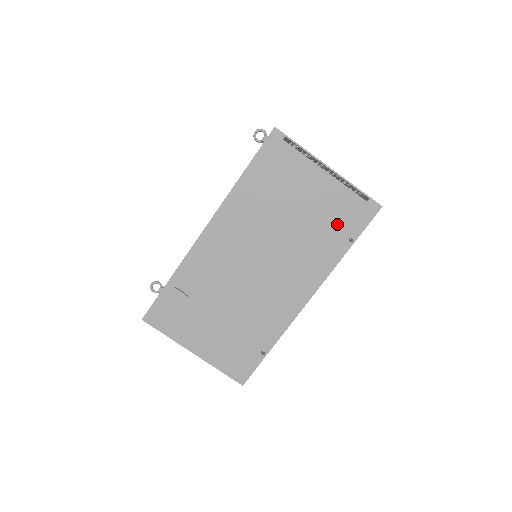
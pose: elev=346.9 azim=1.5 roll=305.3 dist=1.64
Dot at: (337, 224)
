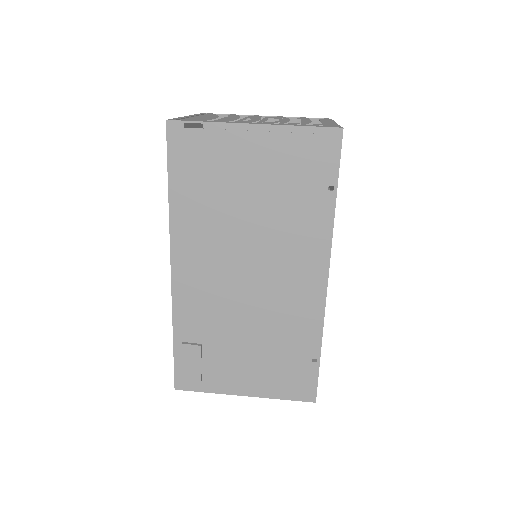
Dot at: (304, 181)
